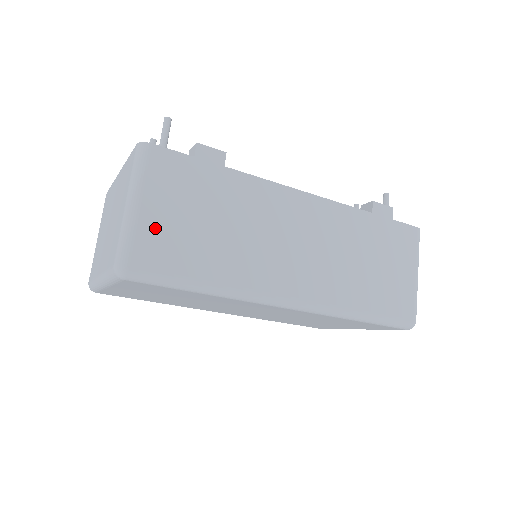
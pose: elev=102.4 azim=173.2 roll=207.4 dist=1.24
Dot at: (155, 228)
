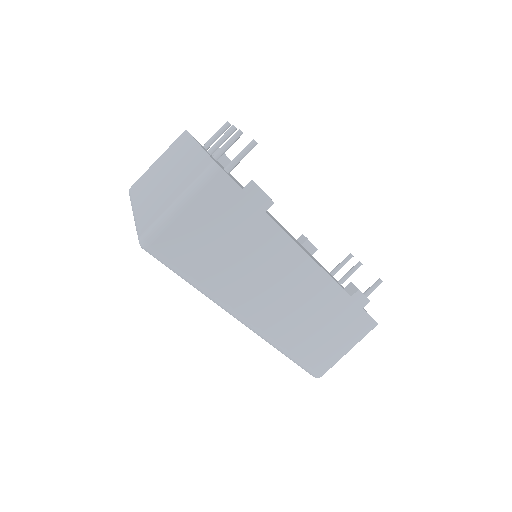
Dot at: (185, 229)
